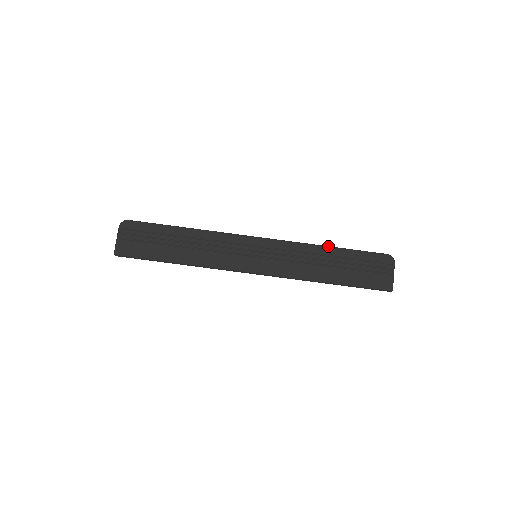
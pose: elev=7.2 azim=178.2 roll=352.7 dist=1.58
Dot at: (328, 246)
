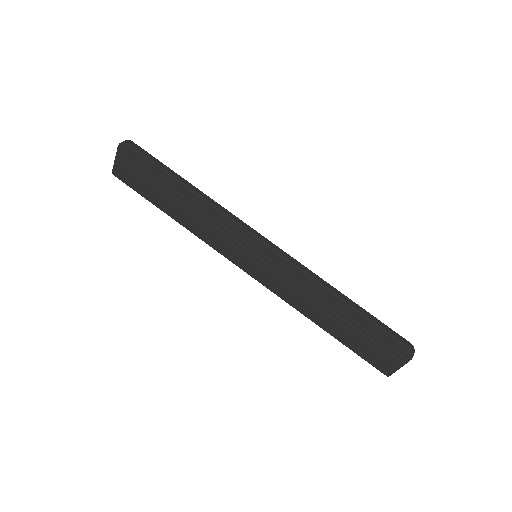
Dot at: (340, 298)
